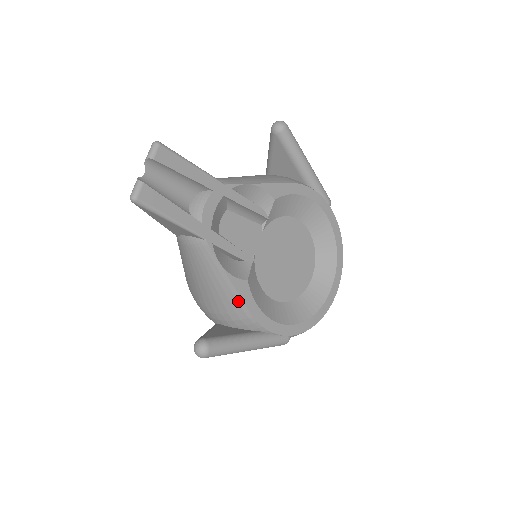
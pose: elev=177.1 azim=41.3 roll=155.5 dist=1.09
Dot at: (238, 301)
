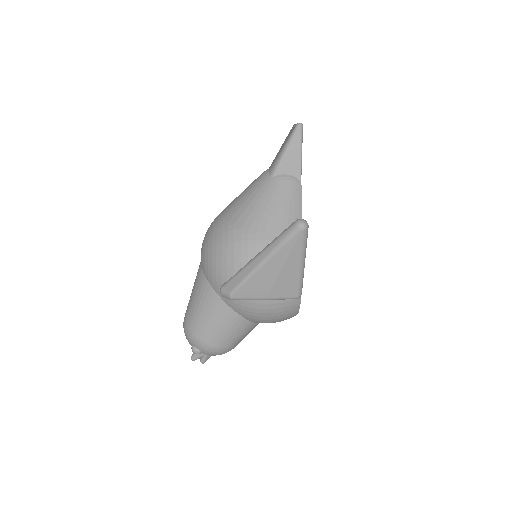
Dot at: occluded
